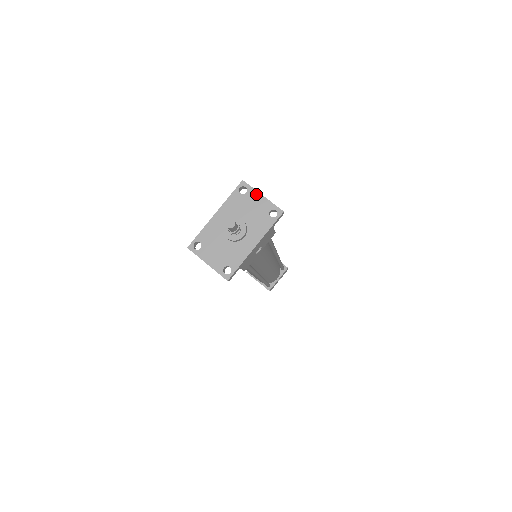
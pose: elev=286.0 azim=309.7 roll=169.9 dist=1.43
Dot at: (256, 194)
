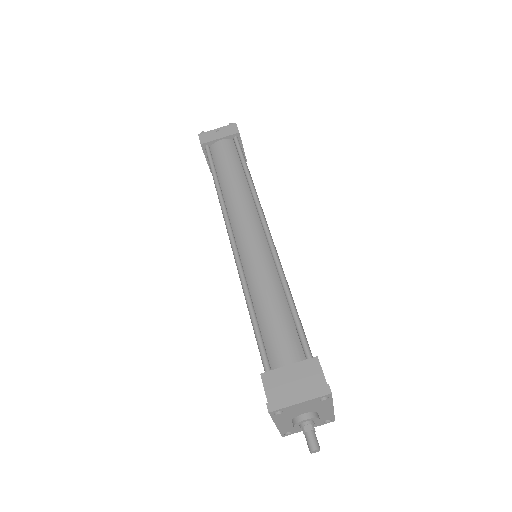
Dot at: (293, 407)
